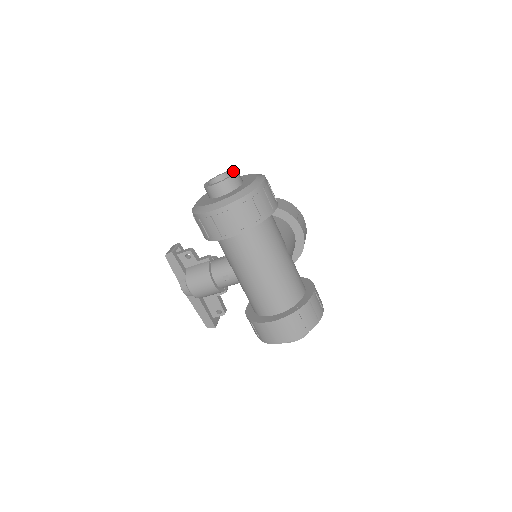
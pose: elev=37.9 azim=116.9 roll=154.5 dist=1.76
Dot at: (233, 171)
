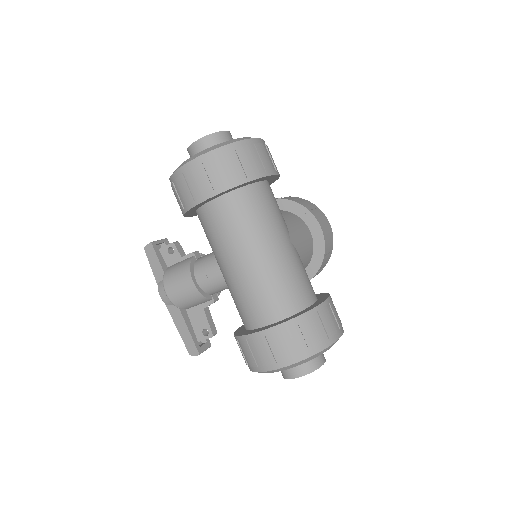
Dot at: occluded
